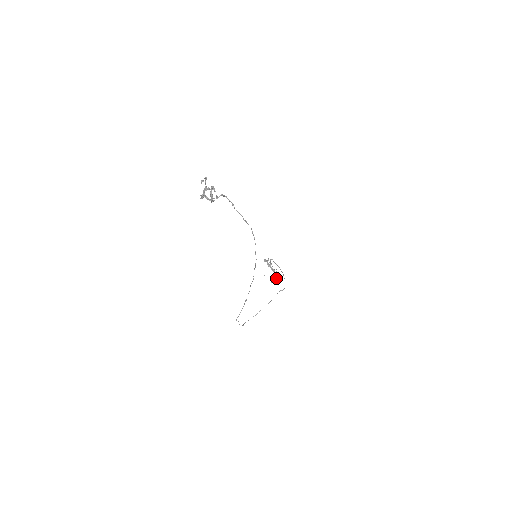
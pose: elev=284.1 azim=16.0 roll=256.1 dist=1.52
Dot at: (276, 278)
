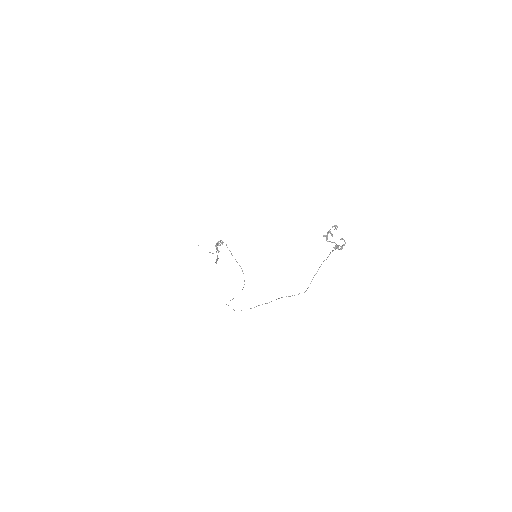
Dot at: occluded
